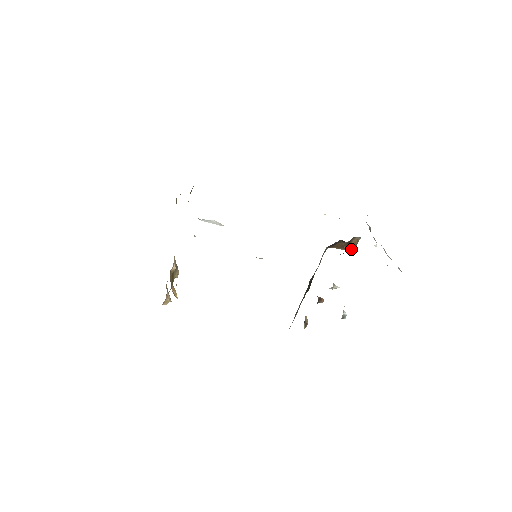
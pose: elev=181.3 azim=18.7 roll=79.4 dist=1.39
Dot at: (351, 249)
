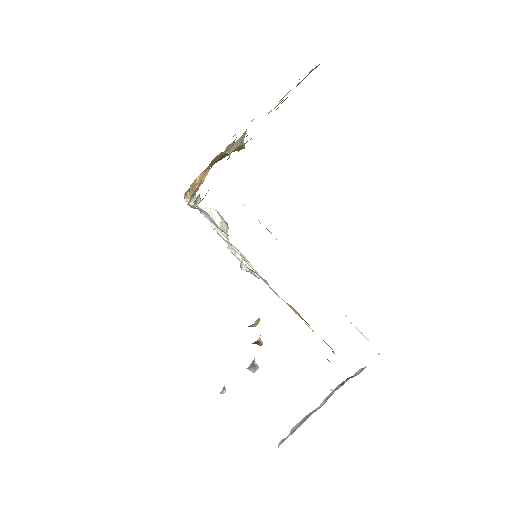
Dot at: occluded
